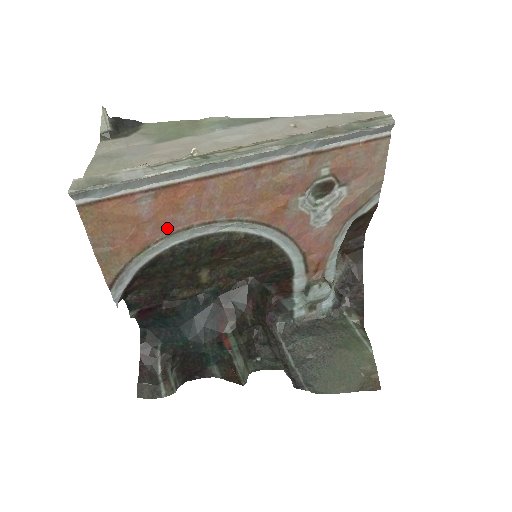
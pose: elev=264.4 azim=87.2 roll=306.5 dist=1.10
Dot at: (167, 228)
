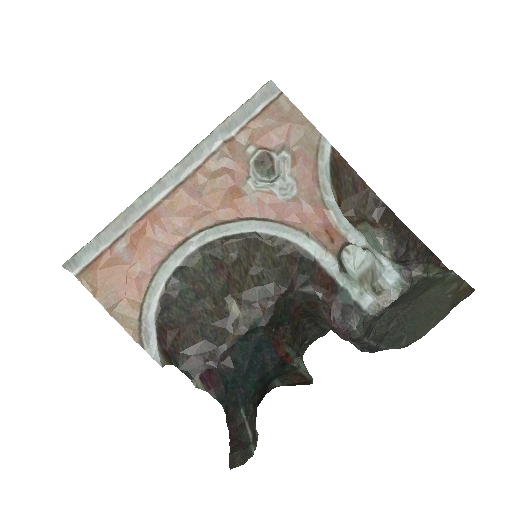
Dot at: (153, 264)
